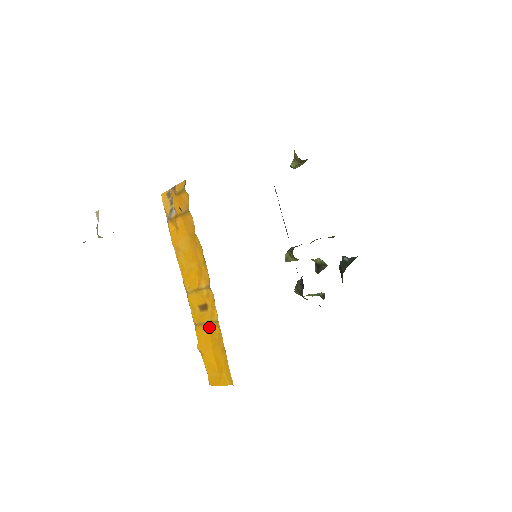
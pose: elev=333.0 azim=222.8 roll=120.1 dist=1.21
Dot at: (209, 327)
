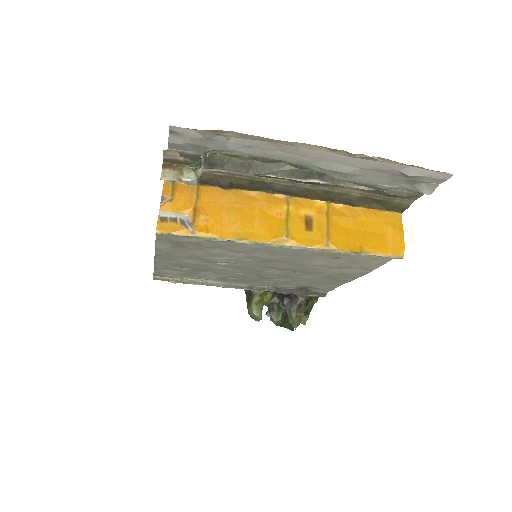
Dot at: (333, 222)
